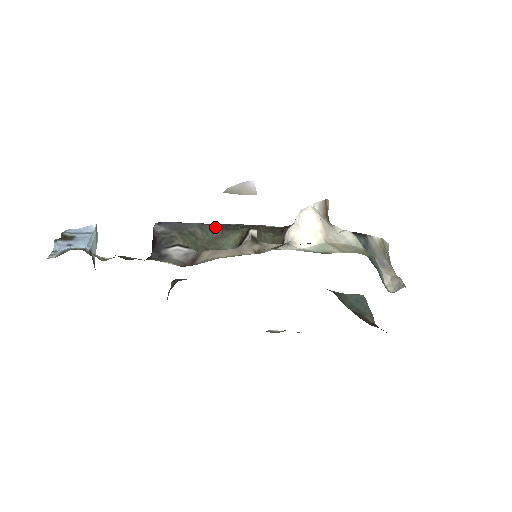
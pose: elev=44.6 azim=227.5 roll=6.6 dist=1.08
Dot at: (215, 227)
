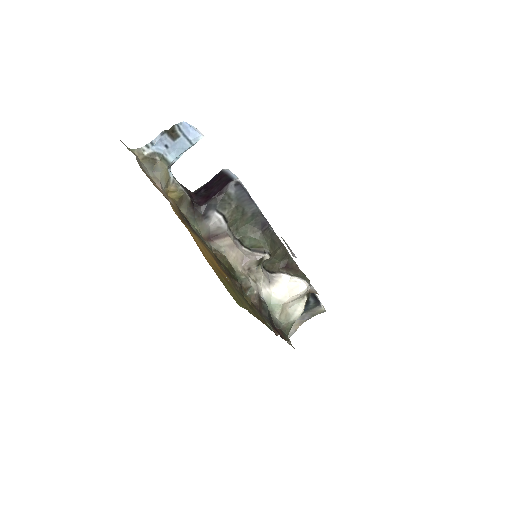
Dot at: (261, 222)
